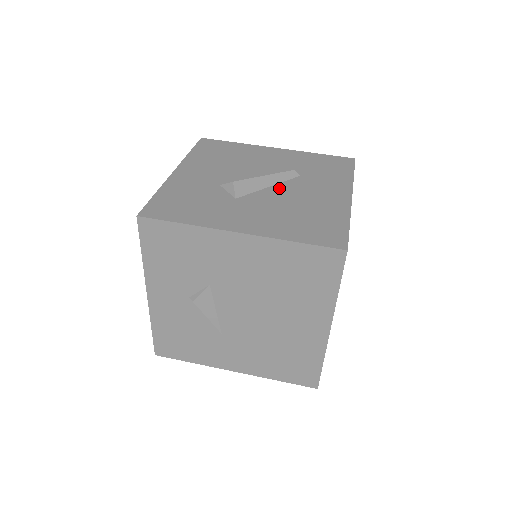
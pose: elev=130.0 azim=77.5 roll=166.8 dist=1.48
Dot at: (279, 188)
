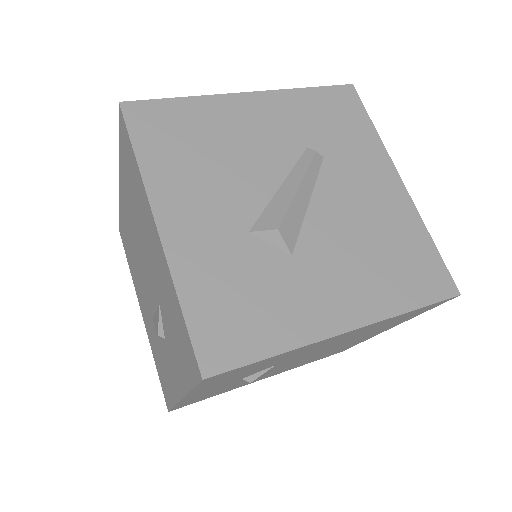
Dot at: (322, 201)
